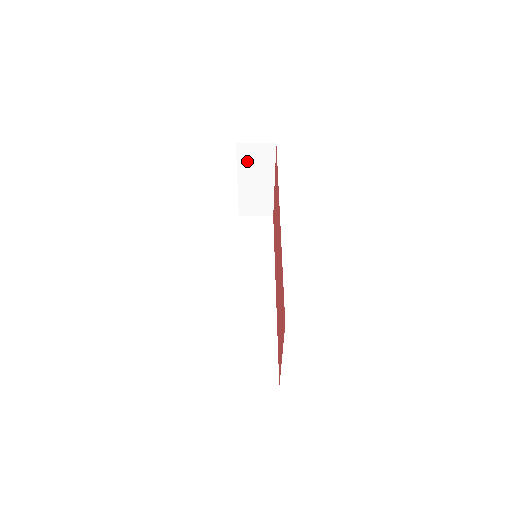
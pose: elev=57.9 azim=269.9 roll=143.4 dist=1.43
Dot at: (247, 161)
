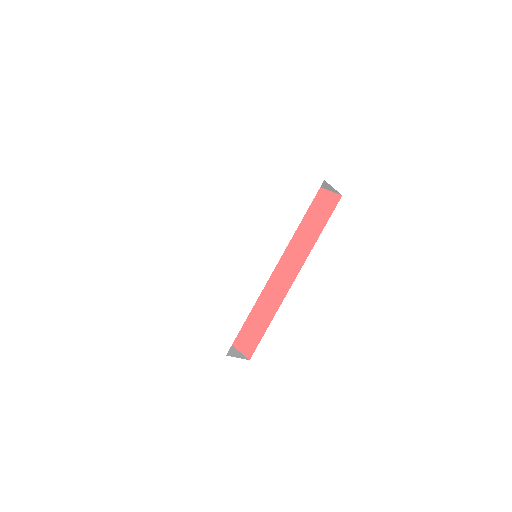
Dot at: occluded
